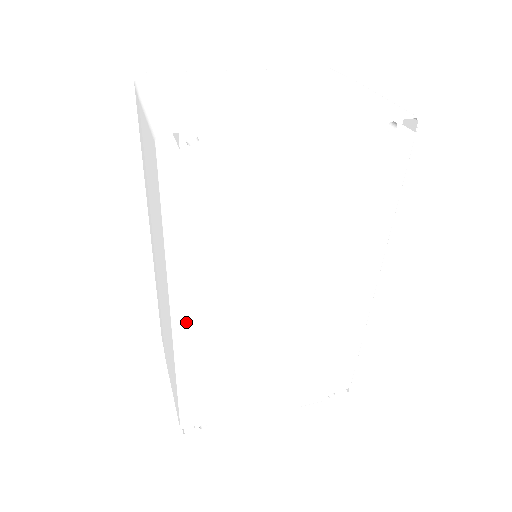
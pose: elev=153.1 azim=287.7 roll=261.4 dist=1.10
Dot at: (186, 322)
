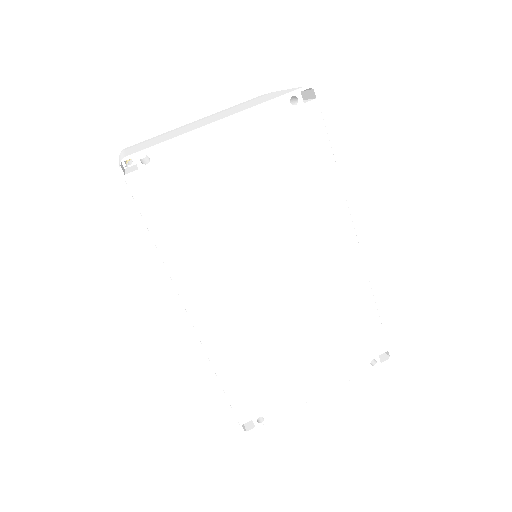
Dot at: (201, 313)
